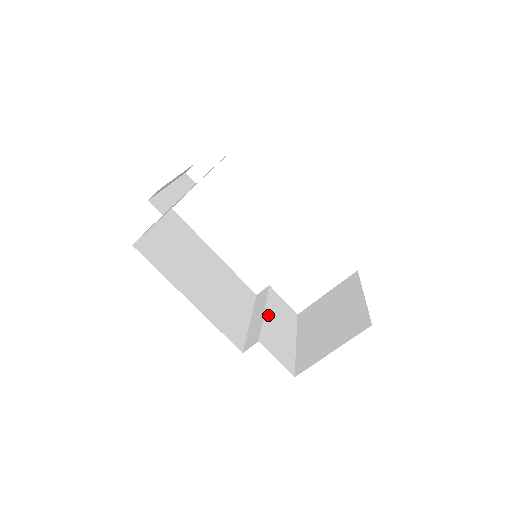
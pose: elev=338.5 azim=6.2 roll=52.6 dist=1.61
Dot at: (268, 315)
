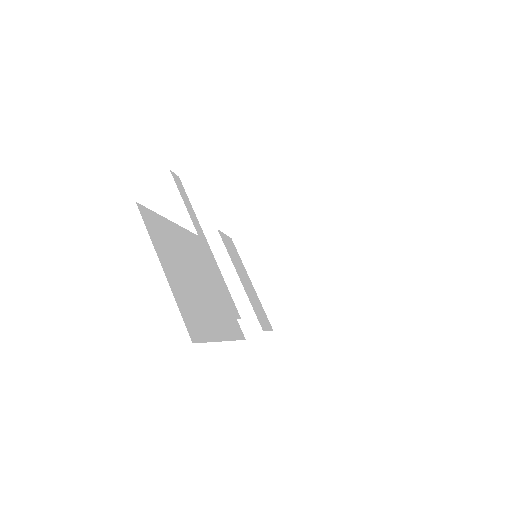
Dot at: (242, 281)
